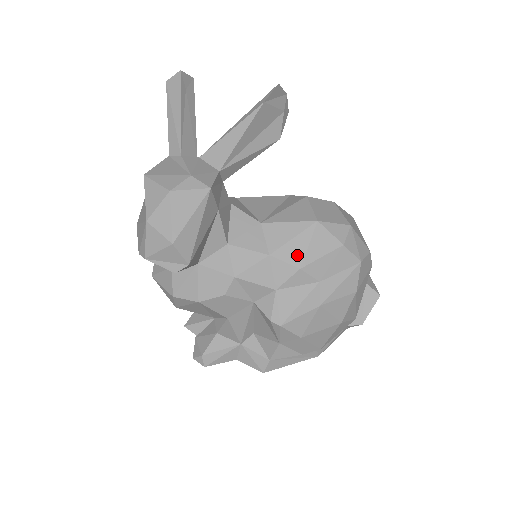
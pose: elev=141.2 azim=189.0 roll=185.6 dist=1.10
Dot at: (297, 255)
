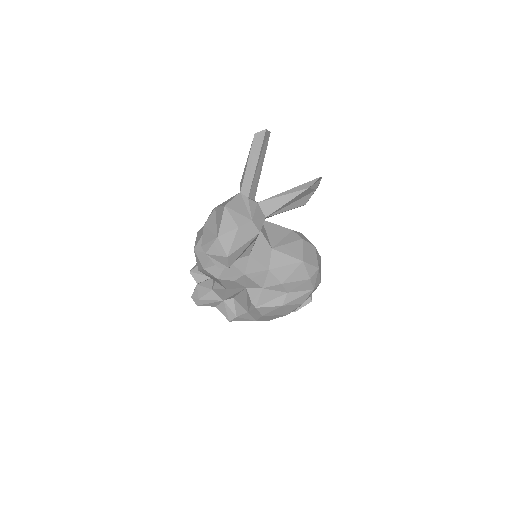
Dot at: (284, 276)
